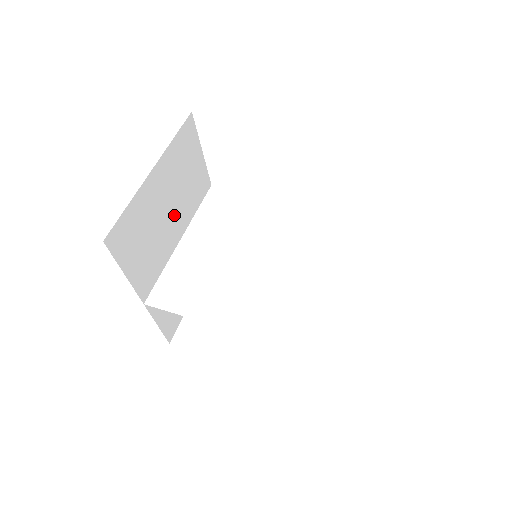
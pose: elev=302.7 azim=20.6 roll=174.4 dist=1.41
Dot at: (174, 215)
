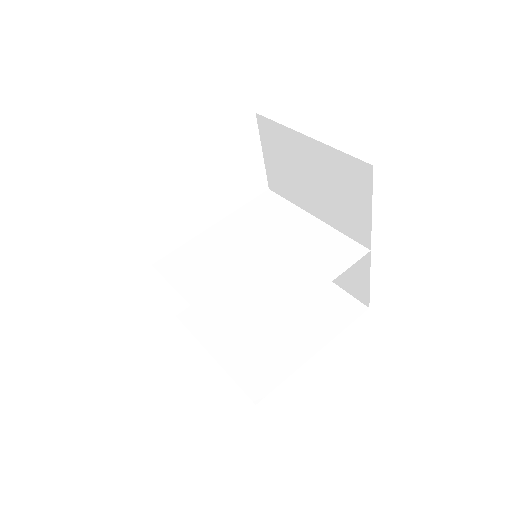
Dot at: occluded
